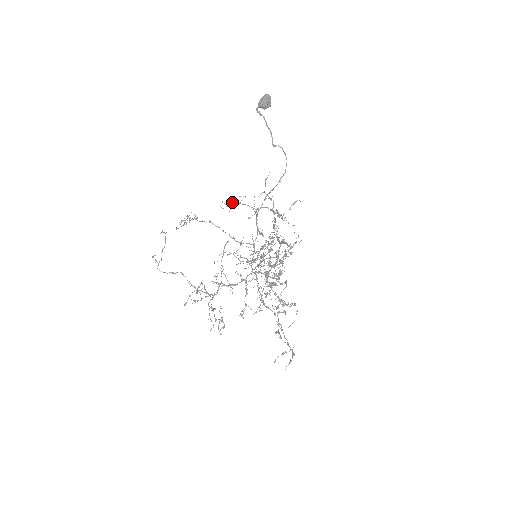
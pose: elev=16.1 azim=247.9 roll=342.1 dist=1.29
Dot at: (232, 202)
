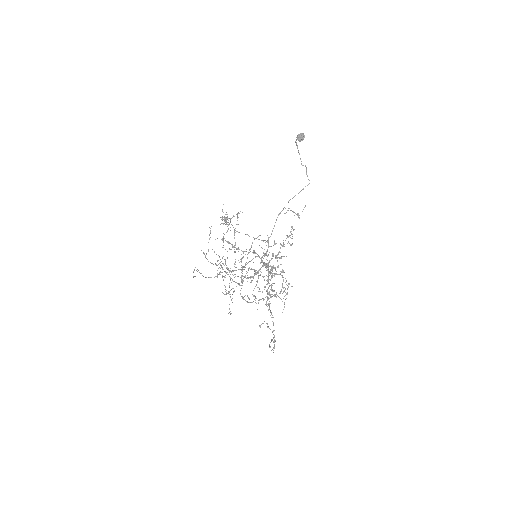
Dot at: occluded
